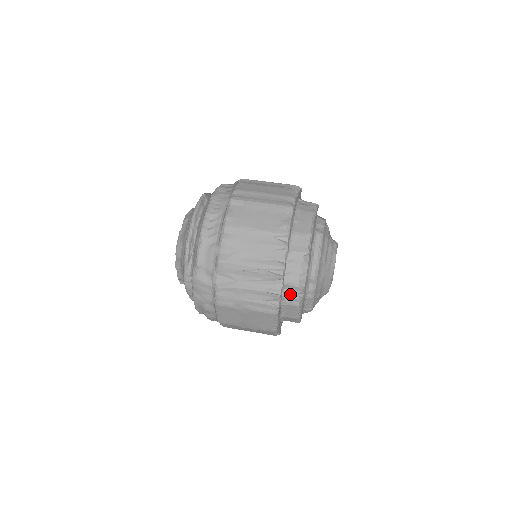
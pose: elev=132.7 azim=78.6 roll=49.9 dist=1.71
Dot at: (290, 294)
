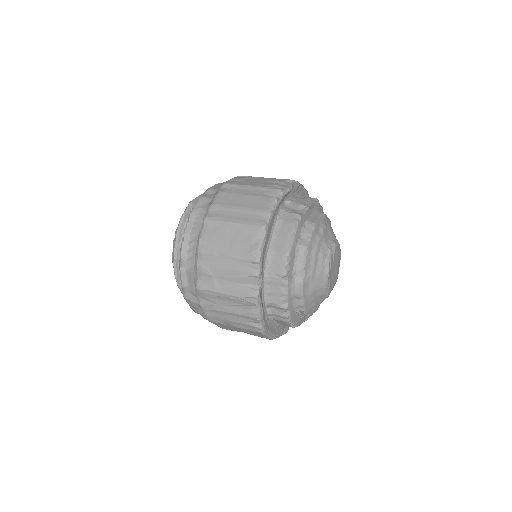
Dot at: (275, 312)
